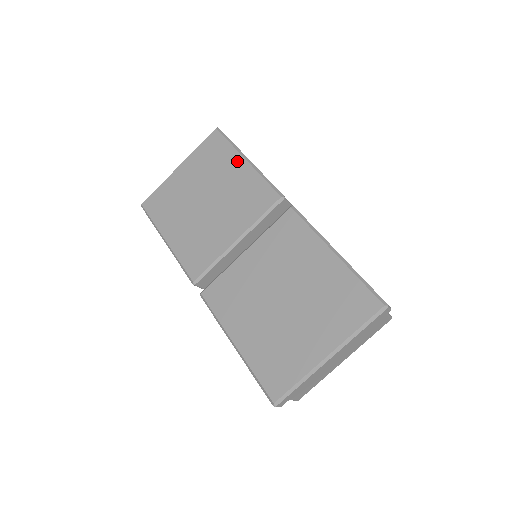
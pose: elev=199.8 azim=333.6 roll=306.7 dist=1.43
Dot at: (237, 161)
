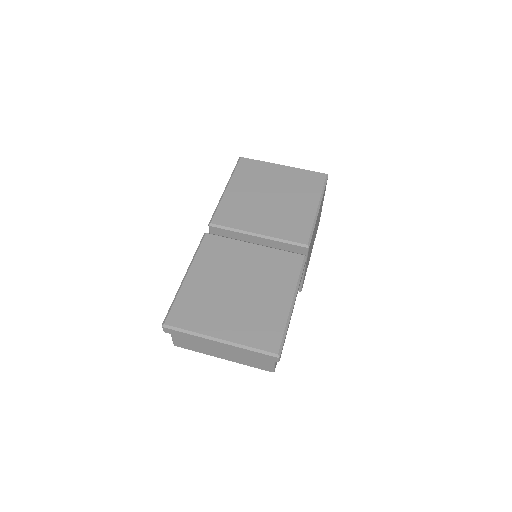
Dot at: (313, 201)
